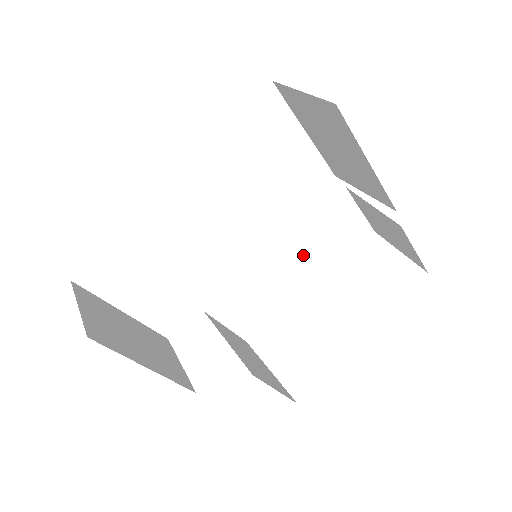
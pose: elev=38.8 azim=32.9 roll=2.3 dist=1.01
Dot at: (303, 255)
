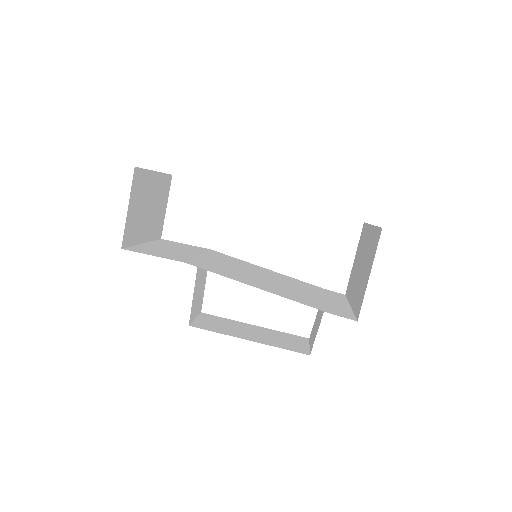
Dot at: (277, 278)
